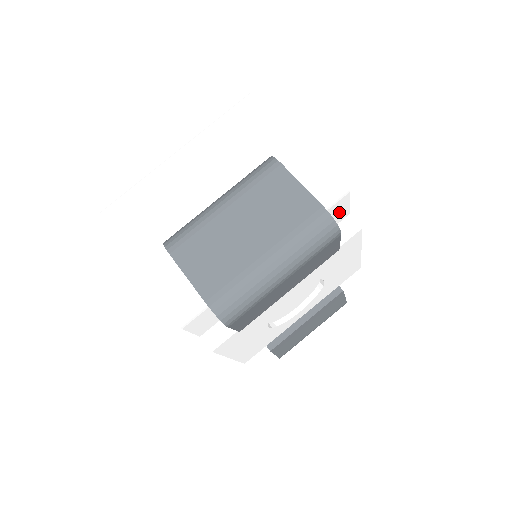
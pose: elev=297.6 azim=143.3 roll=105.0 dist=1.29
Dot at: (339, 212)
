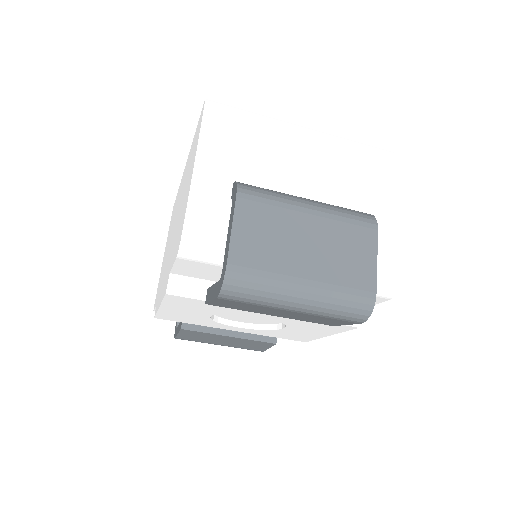
Dot at: occluded
